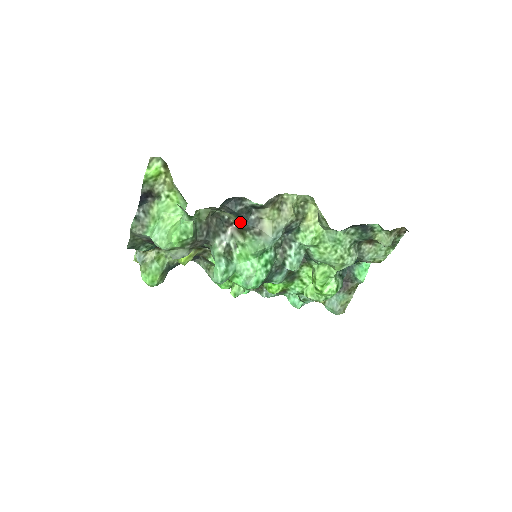
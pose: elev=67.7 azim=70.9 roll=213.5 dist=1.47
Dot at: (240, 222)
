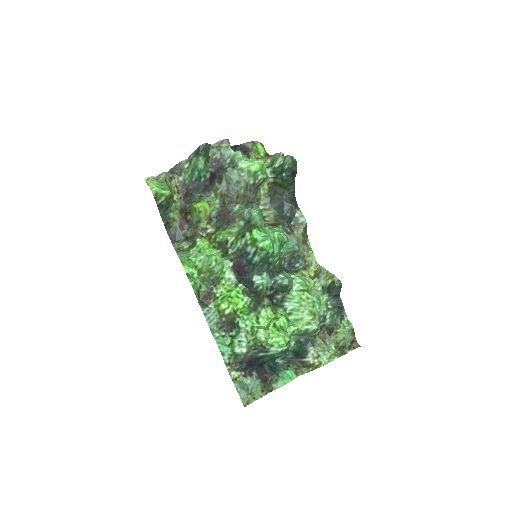
Dot at: (277, 220)
